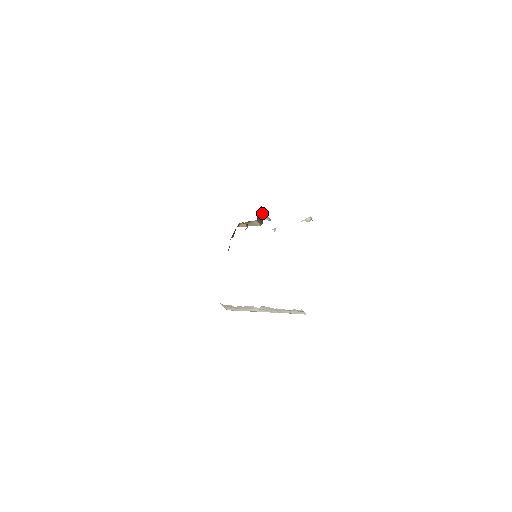
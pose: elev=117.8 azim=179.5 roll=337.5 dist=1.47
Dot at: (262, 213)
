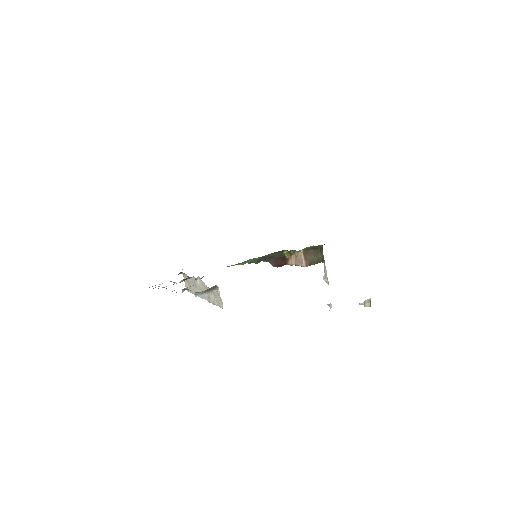
Dot at: (318, 257)
